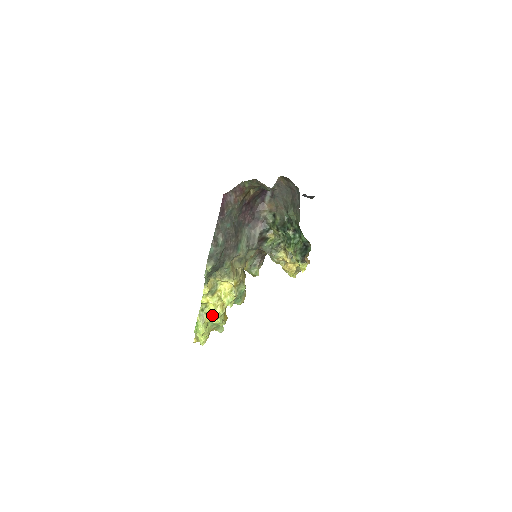
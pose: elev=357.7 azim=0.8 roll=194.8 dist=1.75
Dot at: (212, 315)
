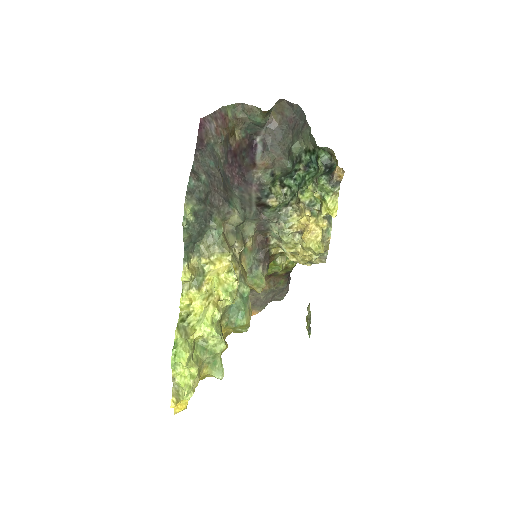
Dot at: (201, 322)
